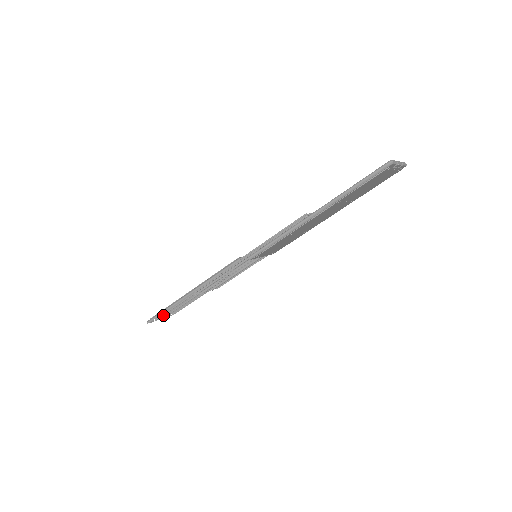
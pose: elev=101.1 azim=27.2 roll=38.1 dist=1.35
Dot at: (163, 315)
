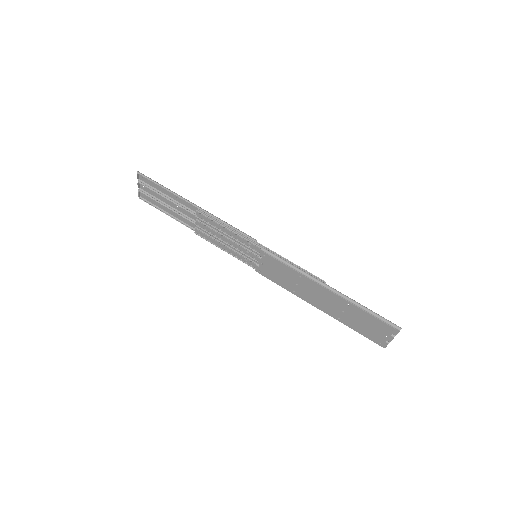
Dot at: (149, 186)
